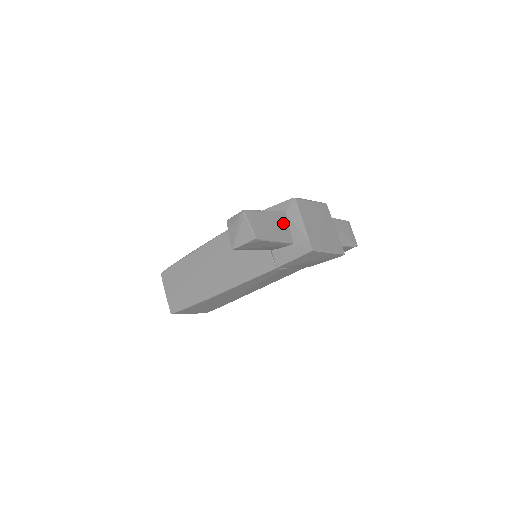
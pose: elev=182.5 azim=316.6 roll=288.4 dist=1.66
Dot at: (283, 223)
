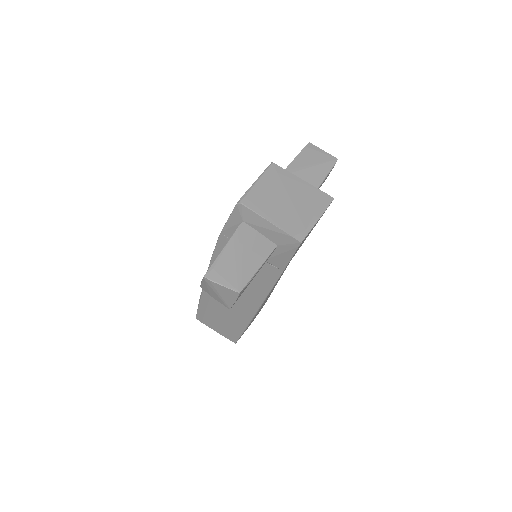
Dot at: (250, 238)
